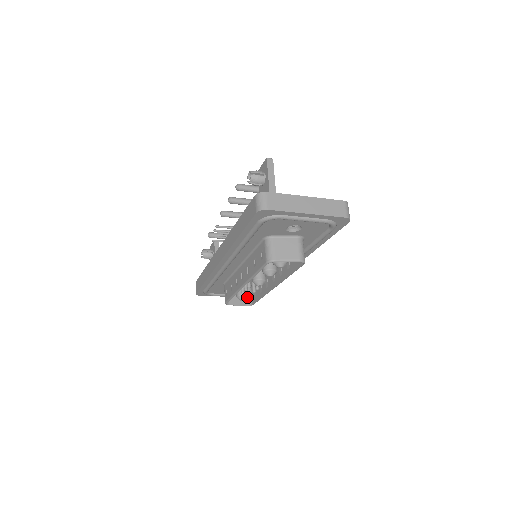
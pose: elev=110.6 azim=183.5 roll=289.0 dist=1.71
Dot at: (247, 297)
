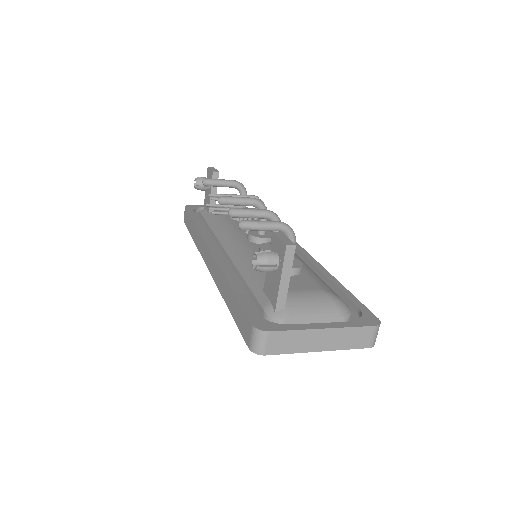
Dot at: occluded
